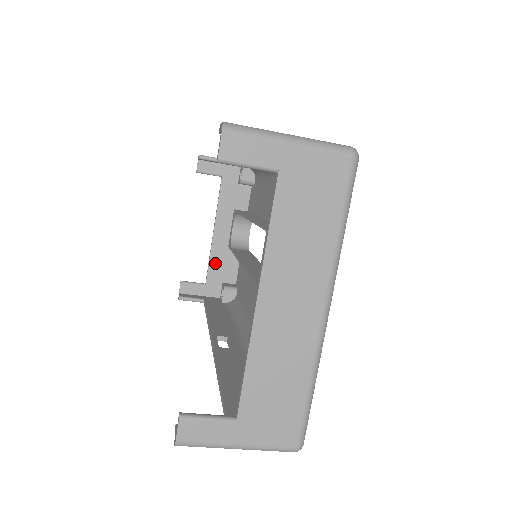
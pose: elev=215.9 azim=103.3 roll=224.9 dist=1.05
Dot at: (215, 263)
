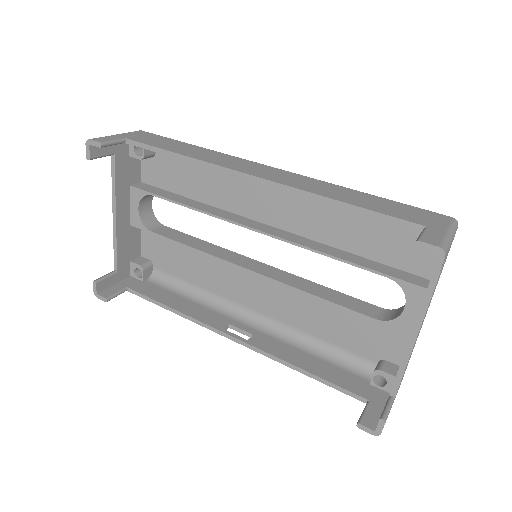
Dot at: (122, 247)
